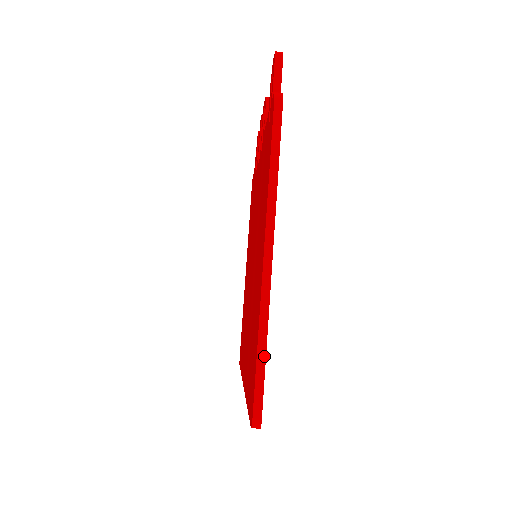
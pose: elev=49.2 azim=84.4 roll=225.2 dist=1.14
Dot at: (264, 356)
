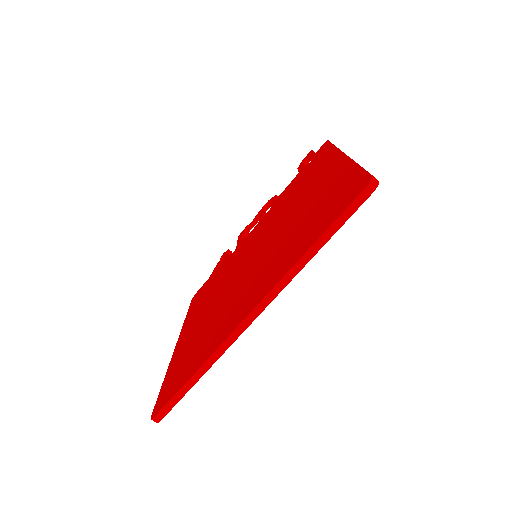
Dot at: occluded
